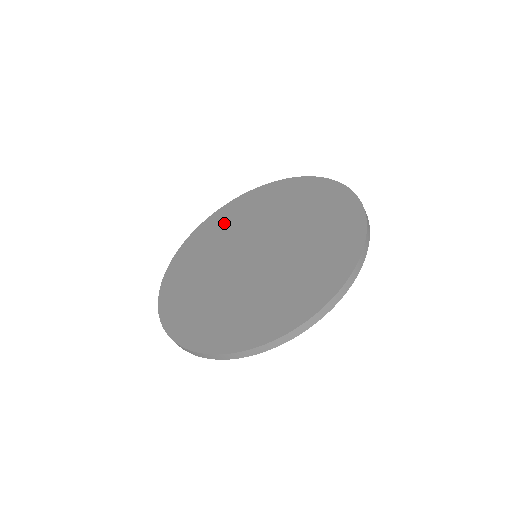
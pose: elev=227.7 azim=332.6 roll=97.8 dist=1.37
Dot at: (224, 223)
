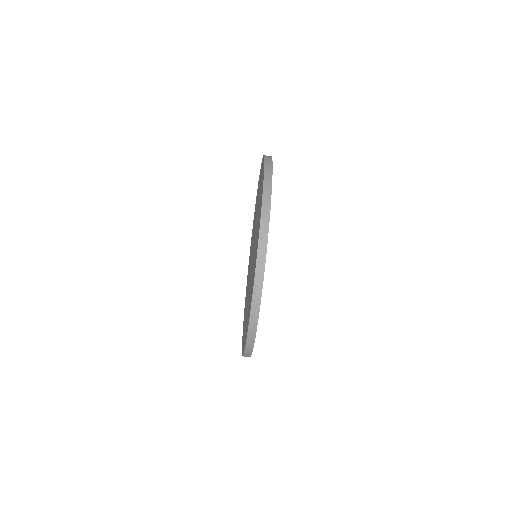
Dot at: occluded
